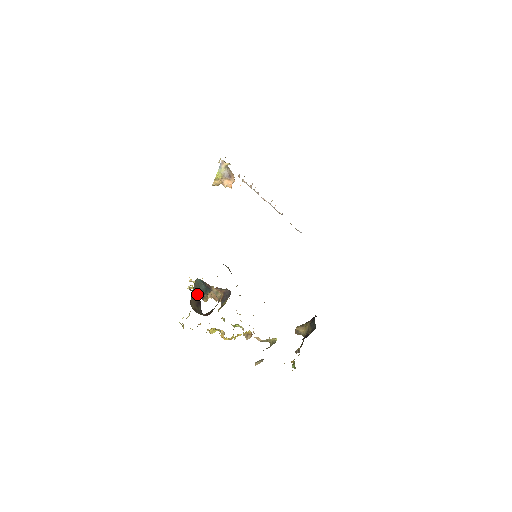
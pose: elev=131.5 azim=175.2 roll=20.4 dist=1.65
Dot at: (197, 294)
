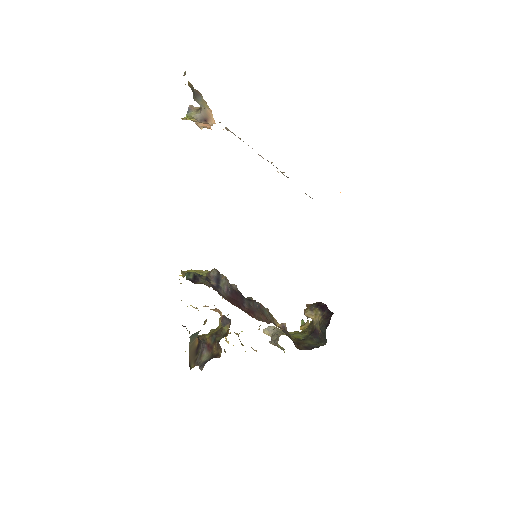
Dot at: (194, 343)
